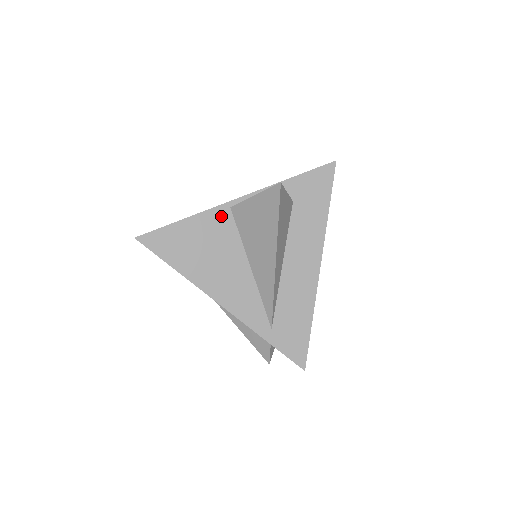
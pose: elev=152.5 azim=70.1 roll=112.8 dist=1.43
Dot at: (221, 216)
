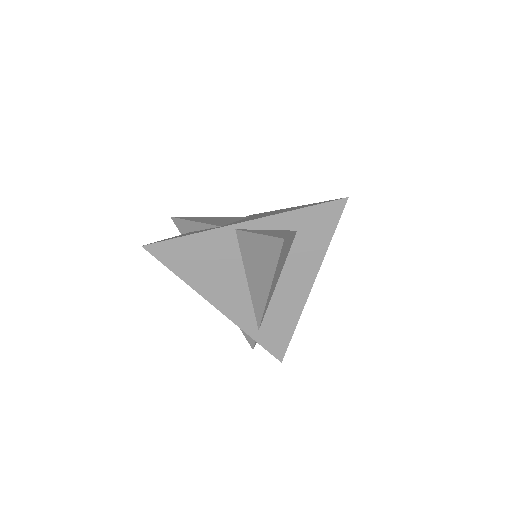
Dot at: (225, 236)
